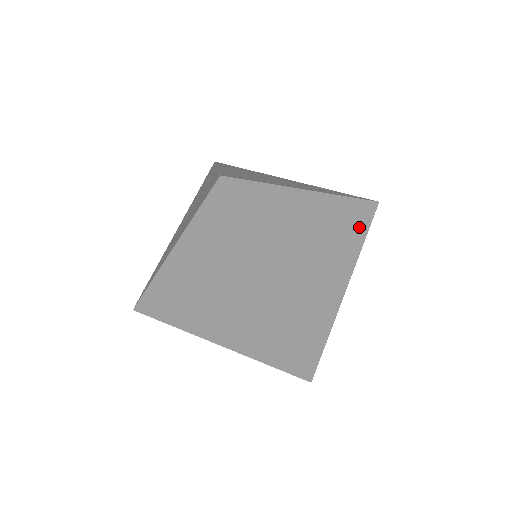
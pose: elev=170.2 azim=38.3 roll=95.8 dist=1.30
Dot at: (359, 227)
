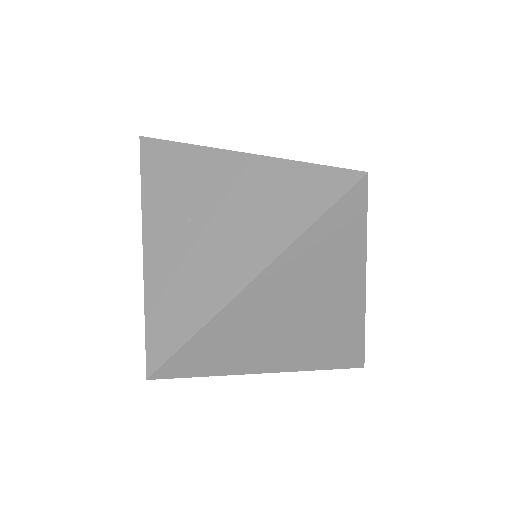
Dot at: occluded
